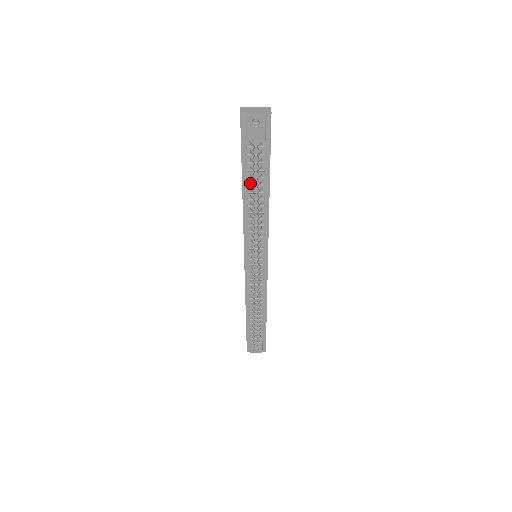
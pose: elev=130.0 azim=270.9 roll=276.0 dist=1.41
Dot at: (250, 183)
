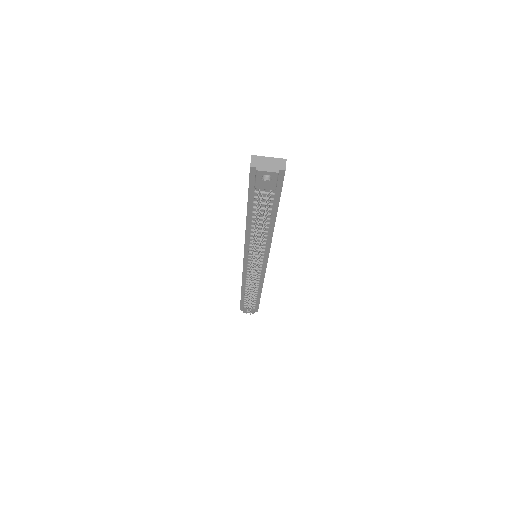
Dot at: (255, 215)
